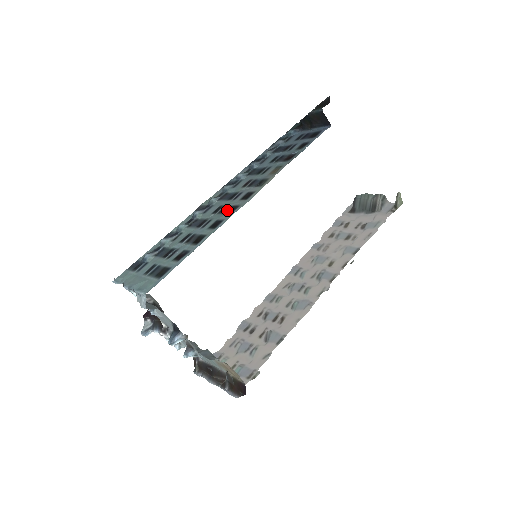
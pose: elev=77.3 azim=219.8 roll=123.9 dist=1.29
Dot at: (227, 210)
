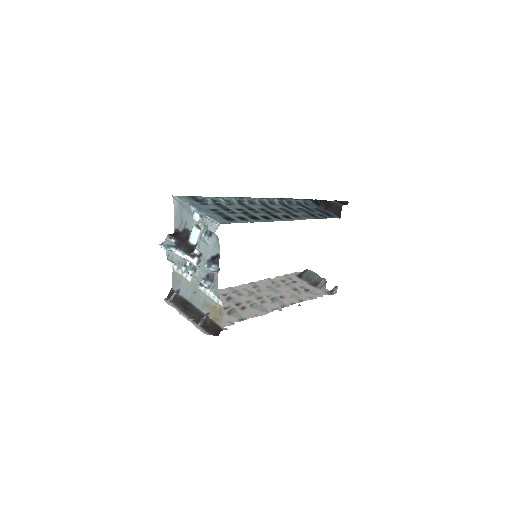
Dot at: (273, 215)
